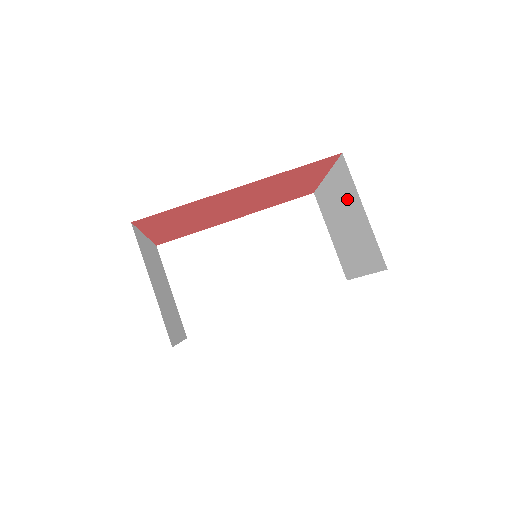
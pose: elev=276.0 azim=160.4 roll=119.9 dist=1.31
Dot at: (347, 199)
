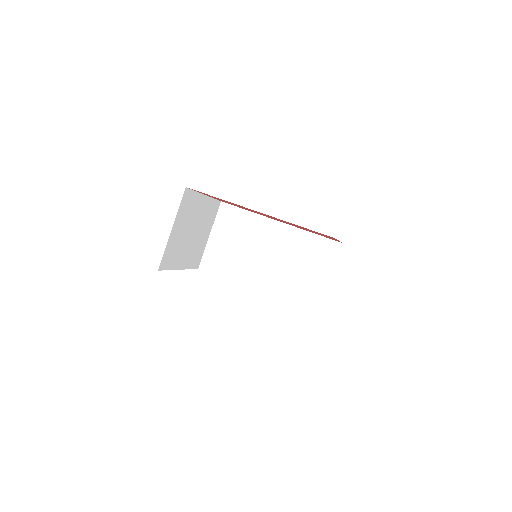
Dot at: occluded
